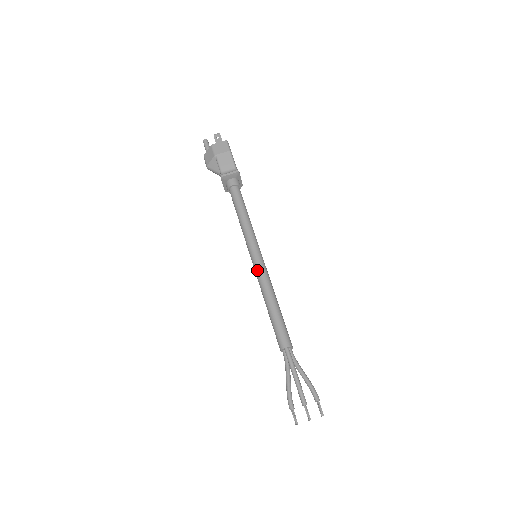
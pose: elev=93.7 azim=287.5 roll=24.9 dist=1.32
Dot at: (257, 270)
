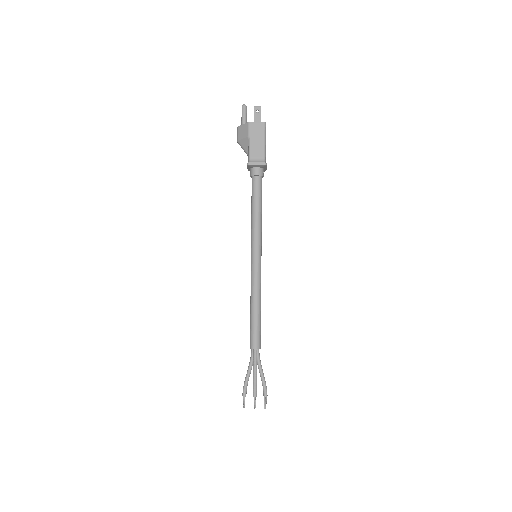
Dot at: (253, 272)
